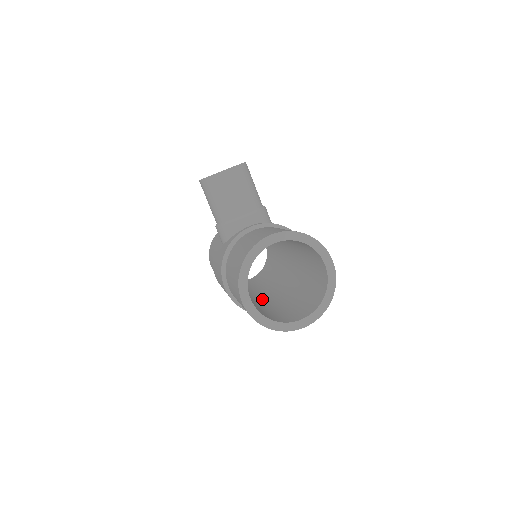
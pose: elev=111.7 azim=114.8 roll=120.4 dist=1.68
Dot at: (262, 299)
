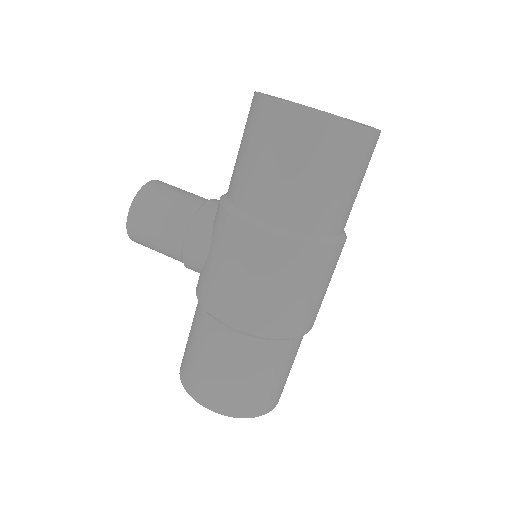
Dot at: occluded
